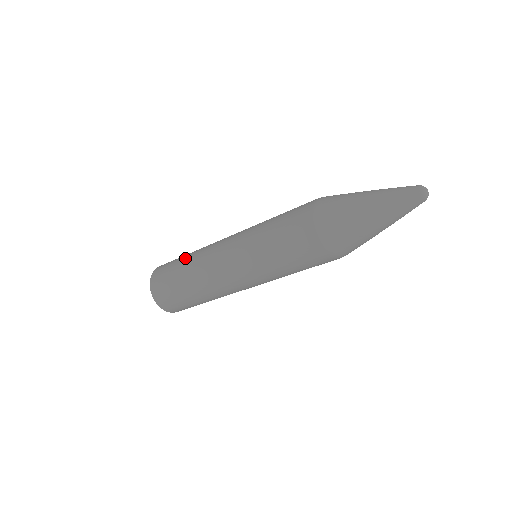
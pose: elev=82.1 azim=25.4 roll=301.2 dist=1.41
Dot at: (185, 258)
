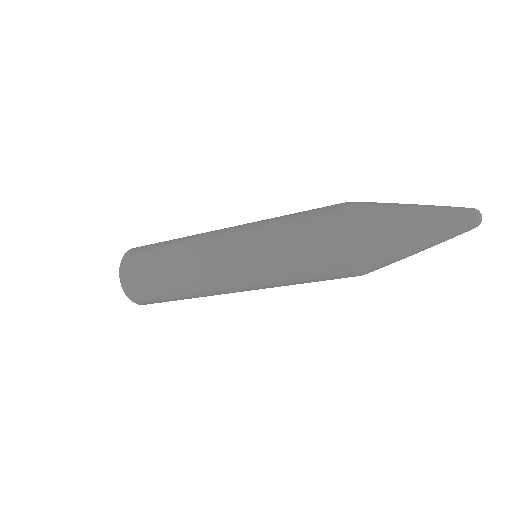
Dot at: (164, 255)
